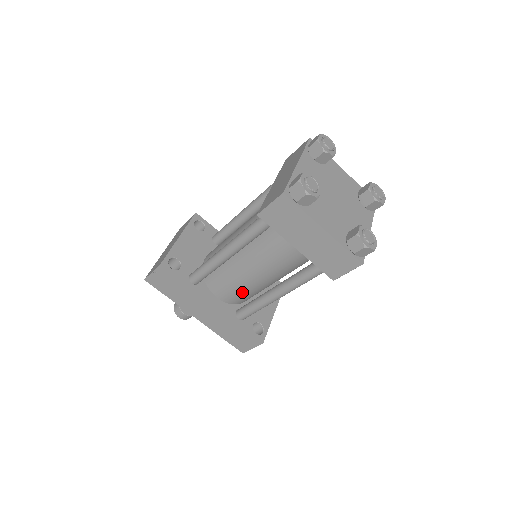
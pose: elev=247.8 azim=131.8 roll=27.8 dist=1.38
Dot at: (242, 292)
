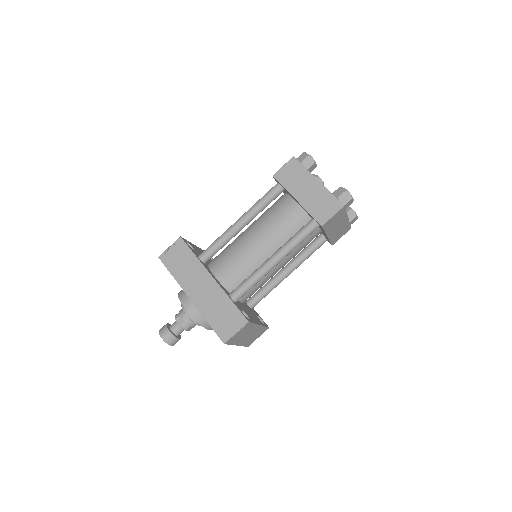
Dot at: (241, 269)
